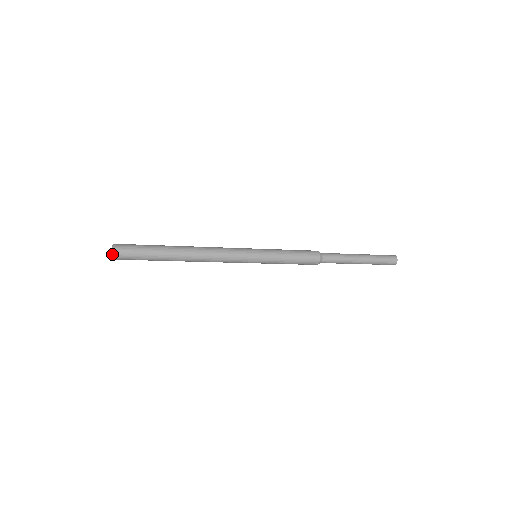
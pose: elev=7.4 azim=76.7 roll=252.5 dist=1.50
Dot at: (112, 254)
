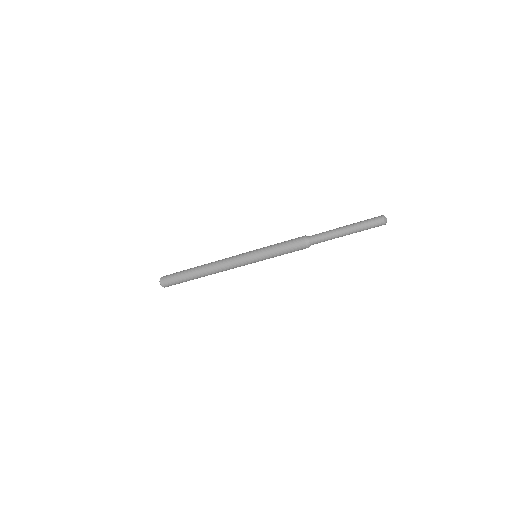
Dot at: (160, 282)
